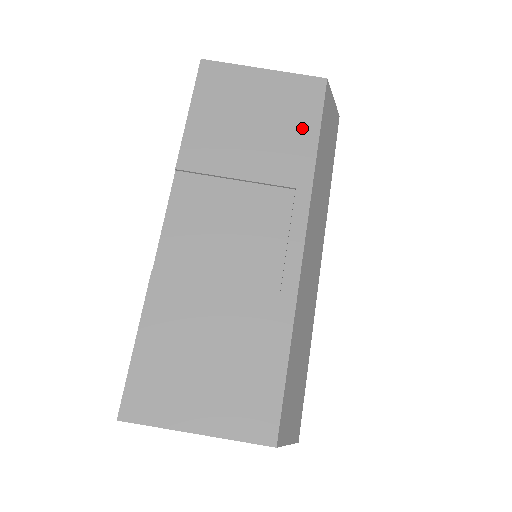
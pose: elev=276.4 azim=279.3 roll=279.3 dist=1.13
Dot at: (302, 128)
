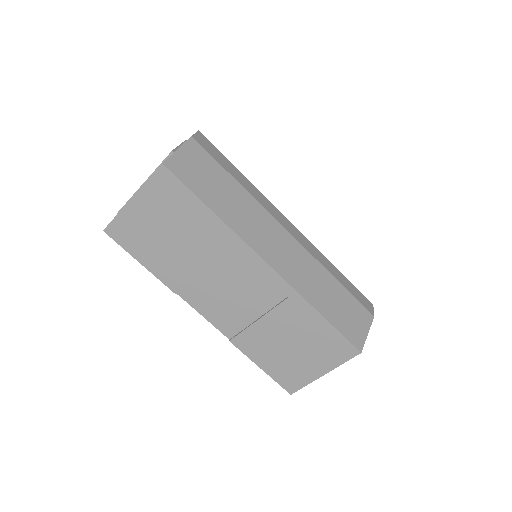
Dot at: (192, 210)
